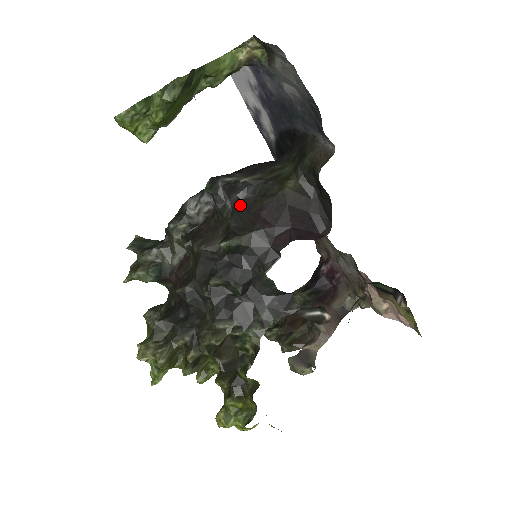
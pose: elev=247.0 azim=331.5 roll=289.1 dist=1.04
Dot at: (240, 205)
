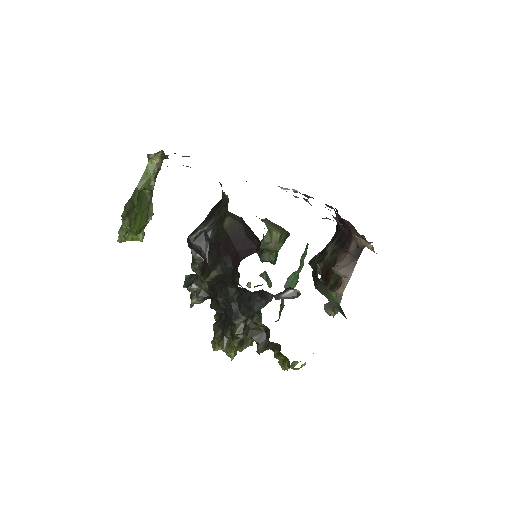
Dot at: (209, 247)
